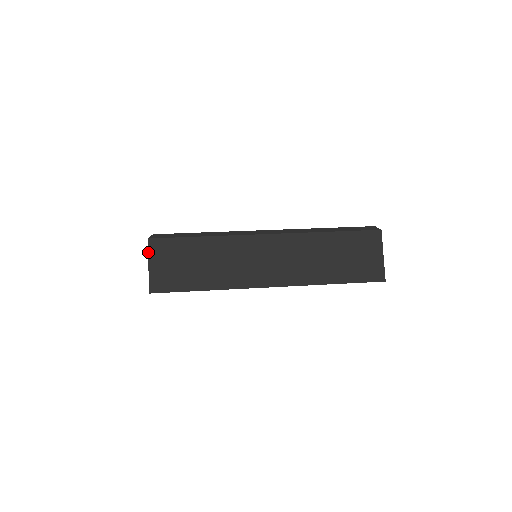
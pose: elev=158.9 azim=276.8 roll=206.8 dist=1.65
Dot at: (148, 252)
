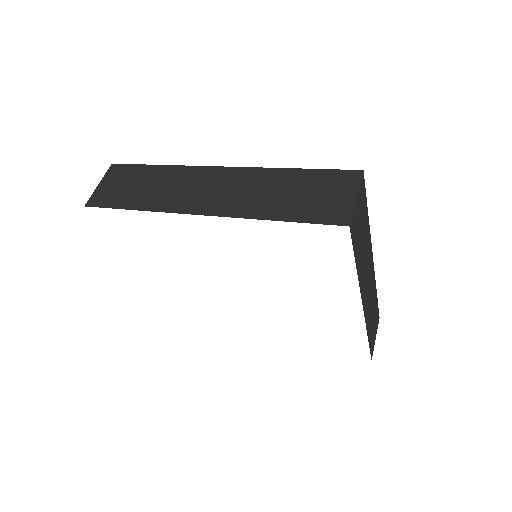
Dot at: (105, 174)
